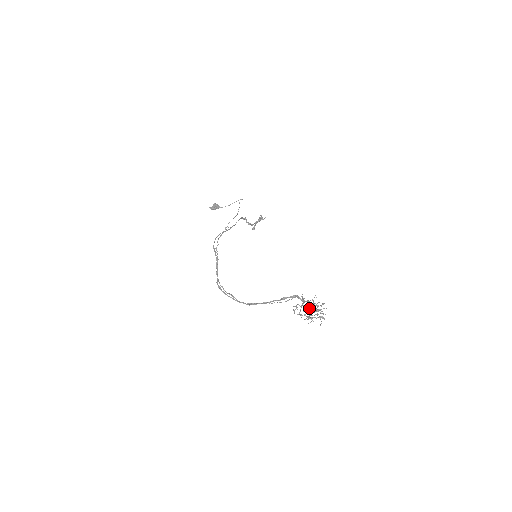
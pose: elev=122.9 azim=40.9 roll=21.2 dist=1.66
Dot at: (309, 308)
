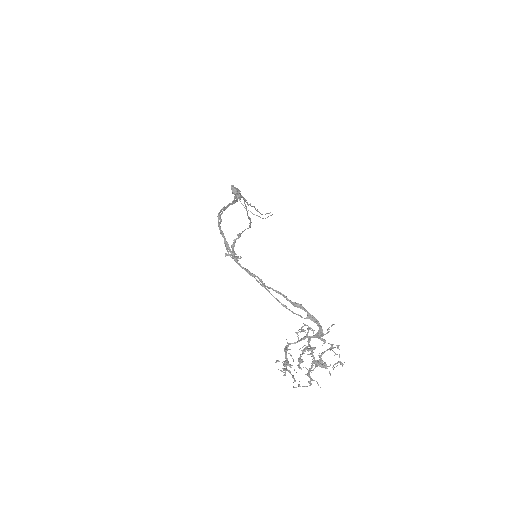
Dot at: occluded
